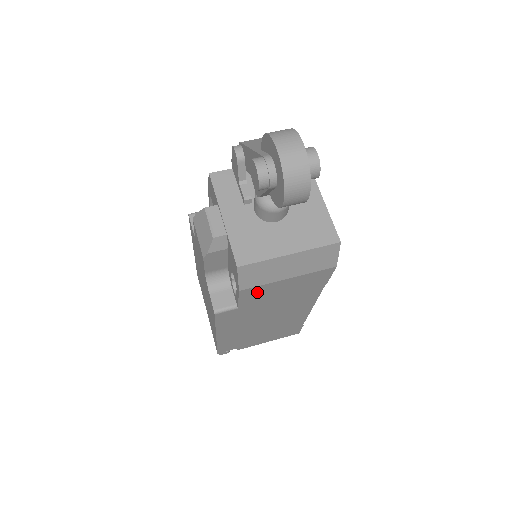
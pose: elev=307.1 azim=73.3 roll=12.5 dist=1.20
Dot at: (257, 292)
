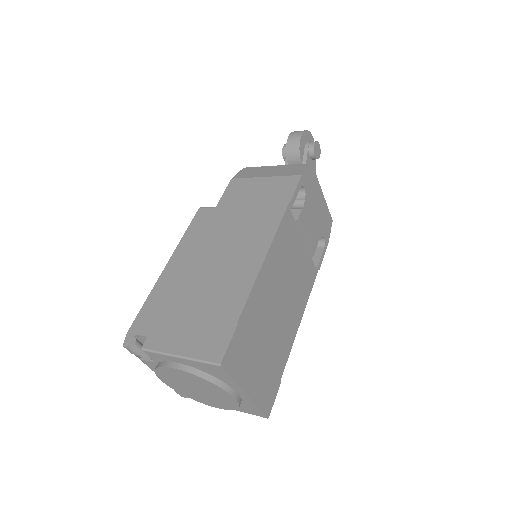
Dot at: (239, 188)
